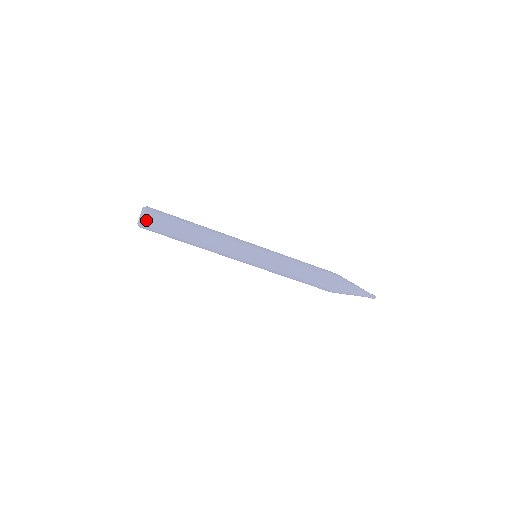
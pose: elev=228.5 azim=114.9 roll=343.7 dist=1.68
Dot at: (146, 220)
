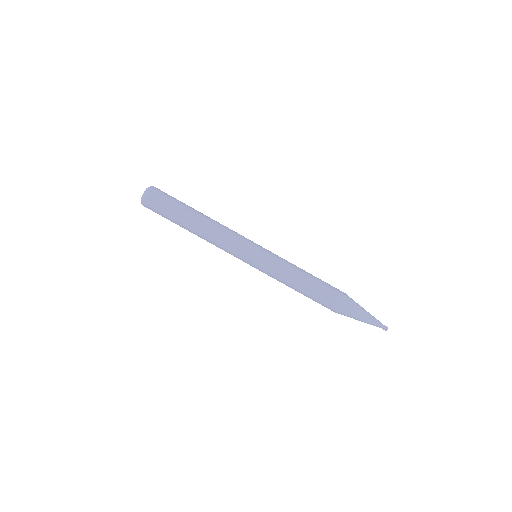
Dot at: (150, 193)
